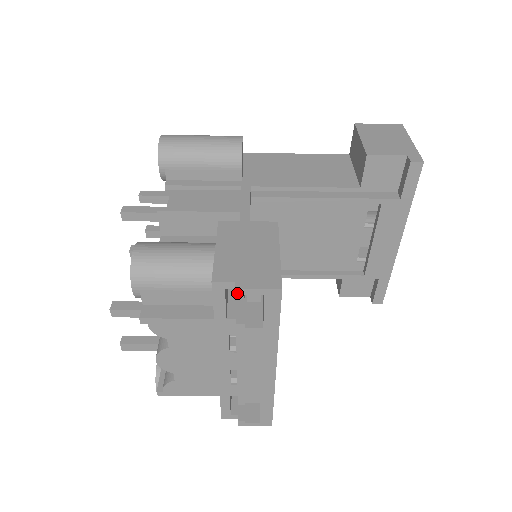
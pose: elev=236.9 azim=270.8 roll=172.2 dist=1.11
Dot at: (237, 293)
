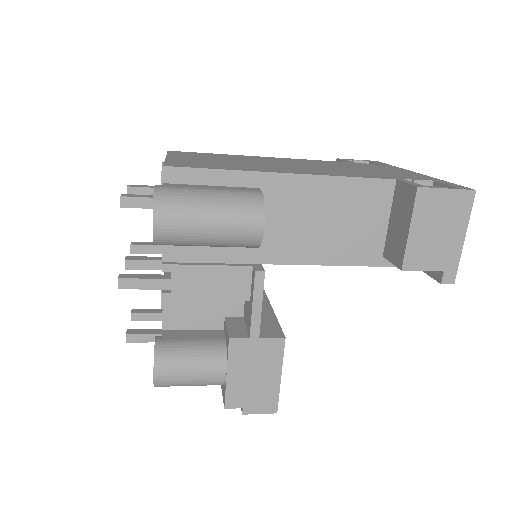
Dot at: (243, 411)
